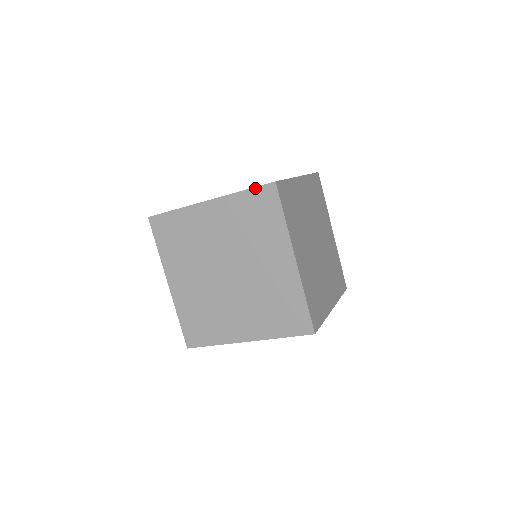
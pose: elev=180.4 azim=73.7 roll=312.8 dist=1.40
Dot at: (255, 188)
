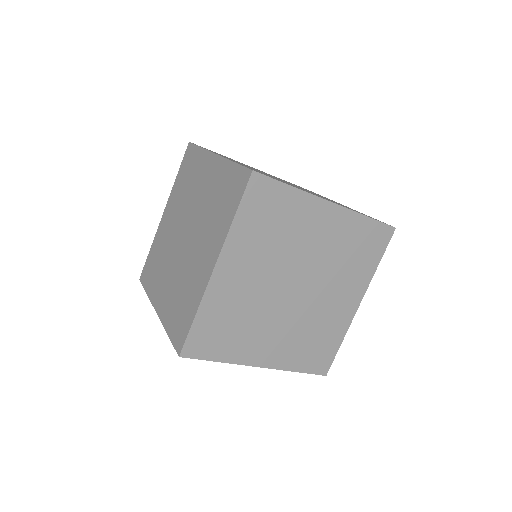
Dot at: occluded
